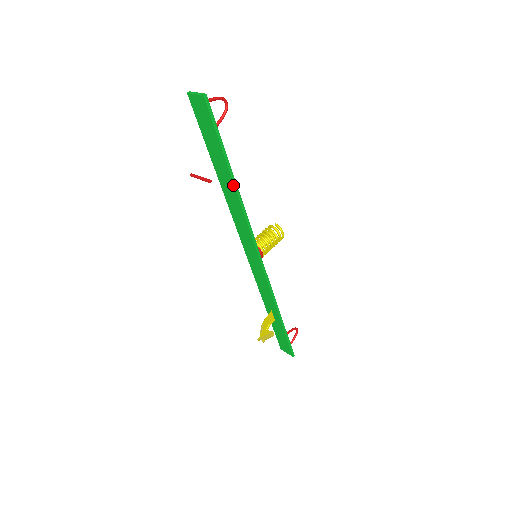
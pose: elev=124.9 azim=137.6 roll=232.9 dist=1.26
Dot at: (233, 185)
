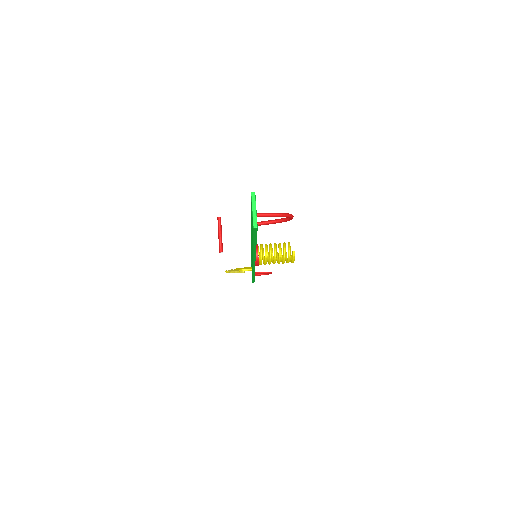
Dot at: occluded
